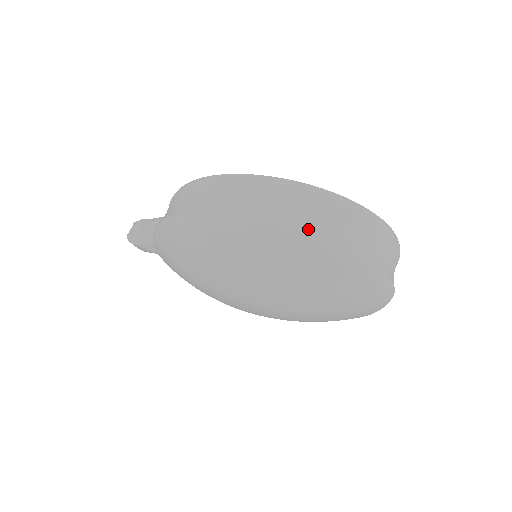
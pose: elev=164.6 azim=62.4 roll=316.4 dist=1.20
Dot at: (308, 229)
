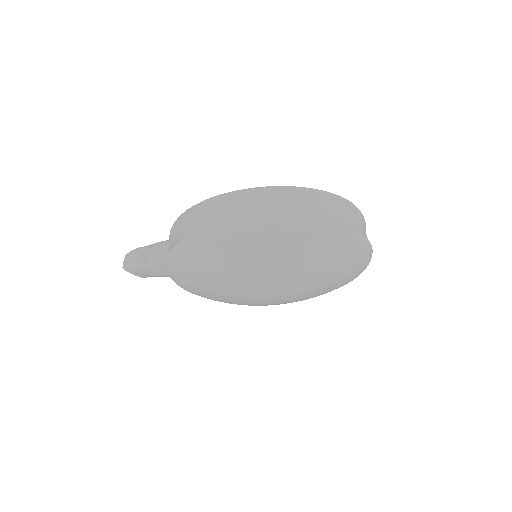
Dot at: (320, 218)
